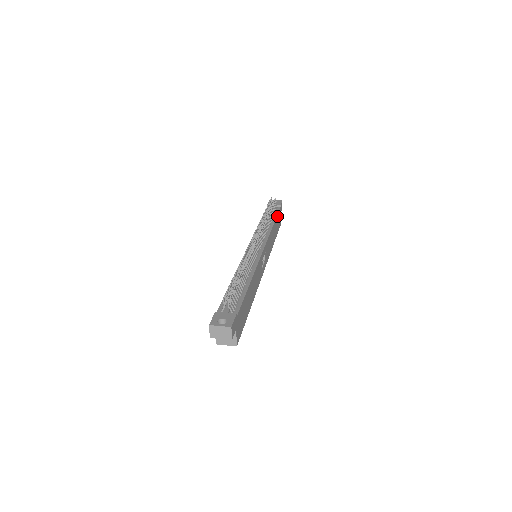
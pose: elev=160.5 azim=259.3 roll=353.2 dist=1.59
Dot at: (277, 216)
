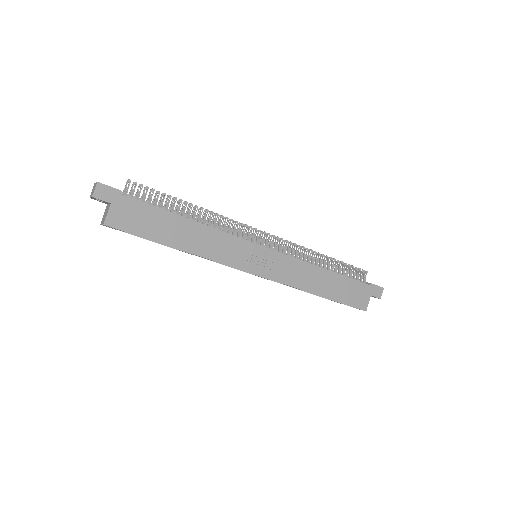
Dot at: (348, 279)
